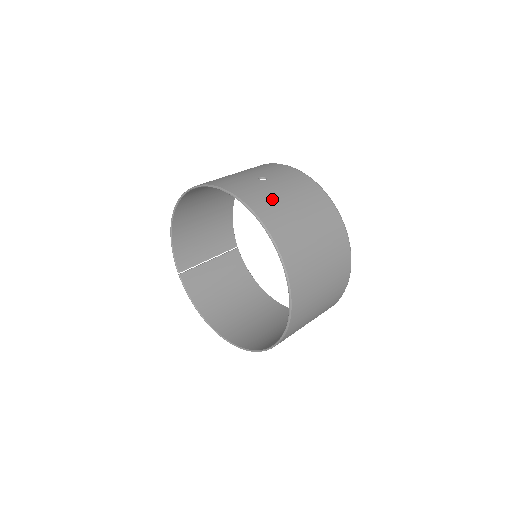
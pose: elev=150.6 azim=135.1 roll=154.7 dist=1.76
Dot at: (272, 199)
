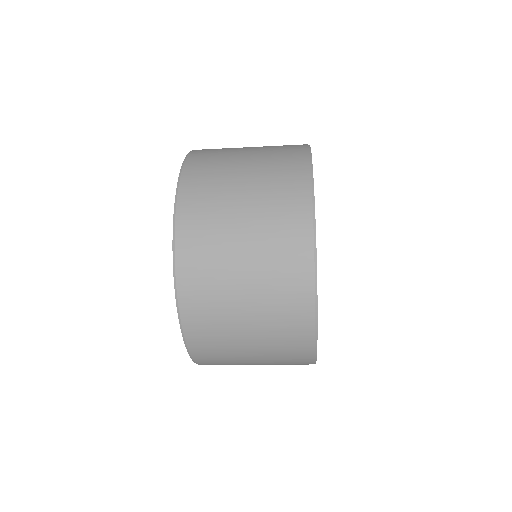
Dot at: occluded
